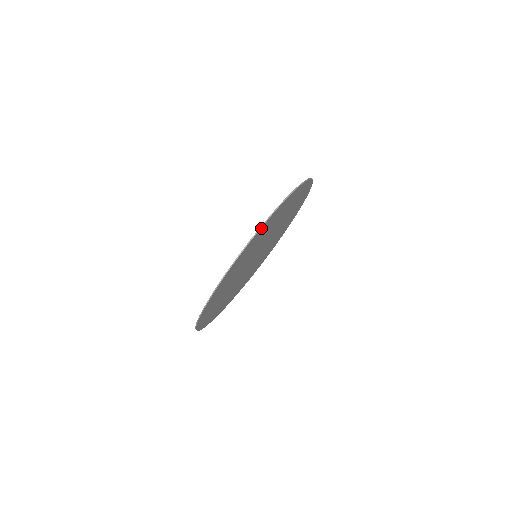
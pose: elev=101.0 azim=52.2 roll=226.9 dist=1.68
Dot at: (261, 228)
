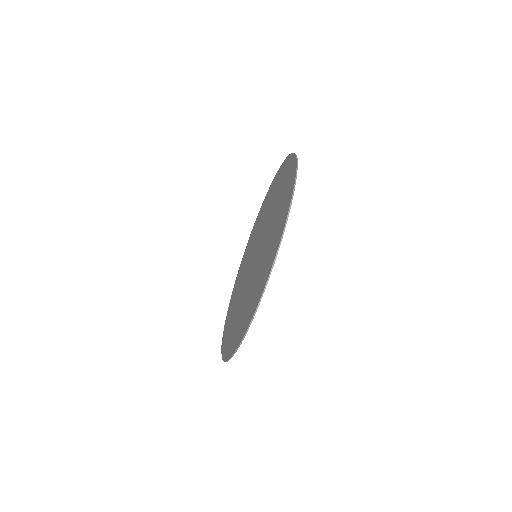
Dot at: (240, 342)
